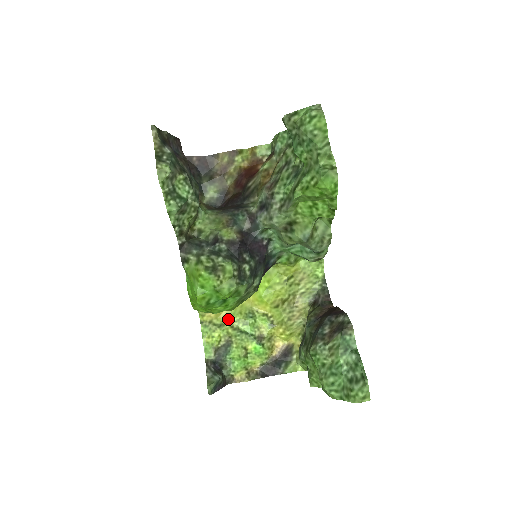
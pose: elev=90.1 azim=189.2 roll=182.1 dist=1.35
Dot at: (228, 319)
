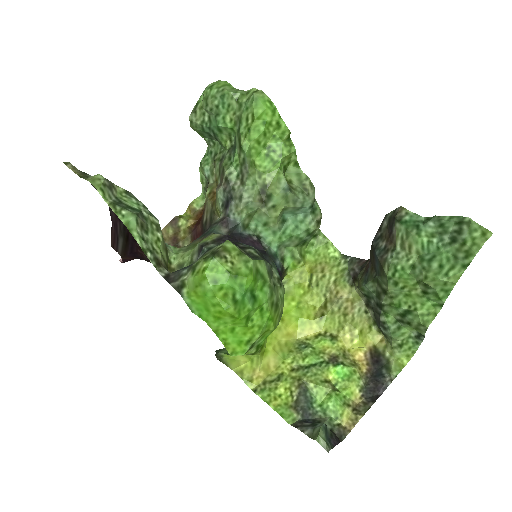
Dot at: (282, 365)
